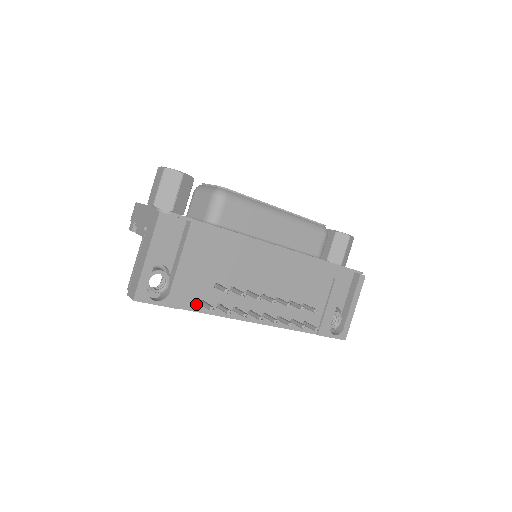
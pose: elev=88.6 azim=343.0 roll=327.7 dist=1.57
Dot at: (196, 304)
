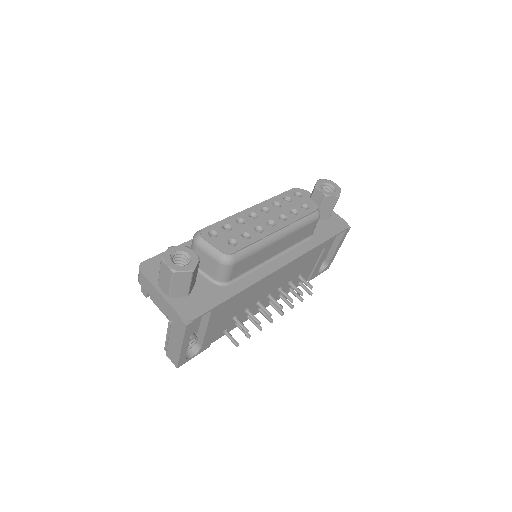
Dot at: (220, 335)
